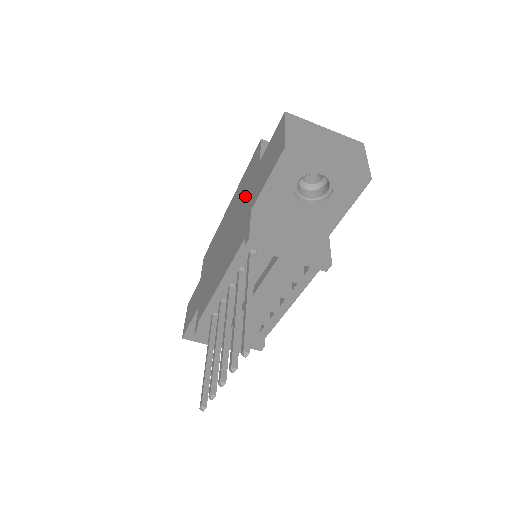
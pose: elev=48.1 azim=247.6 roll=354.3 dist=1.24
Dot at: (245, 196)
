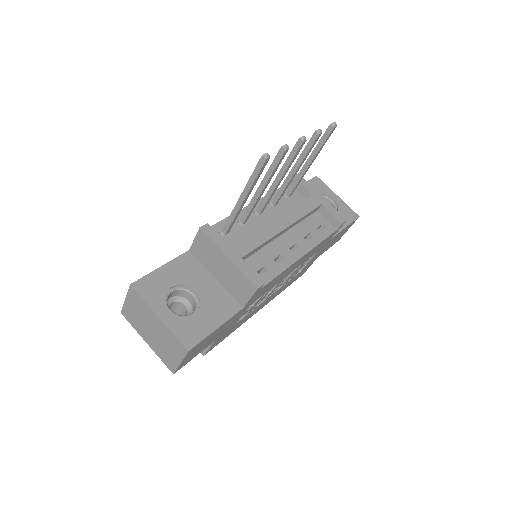
Dot at: occluded
